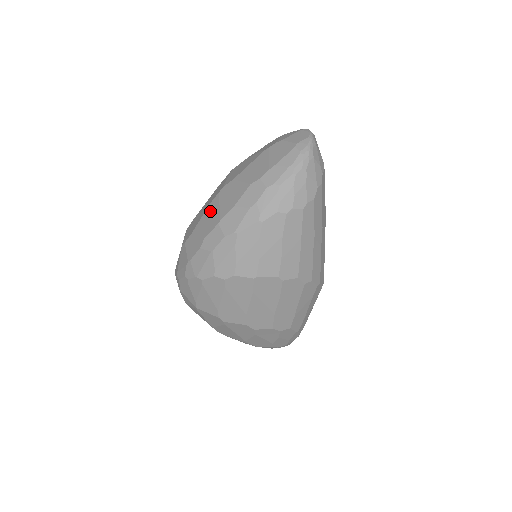
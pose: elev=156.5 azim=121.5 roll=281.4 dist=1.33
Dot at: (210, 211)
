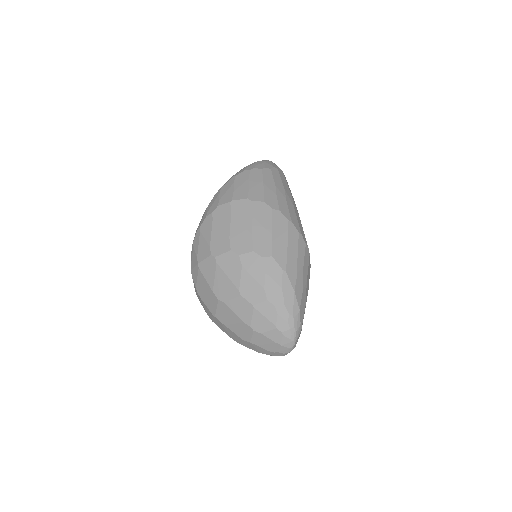
Dot at: occluded
